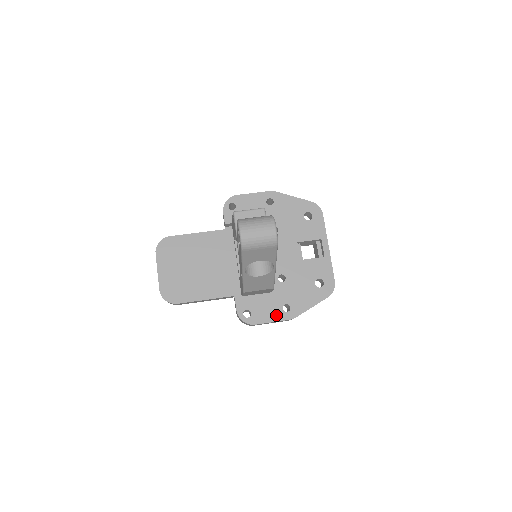
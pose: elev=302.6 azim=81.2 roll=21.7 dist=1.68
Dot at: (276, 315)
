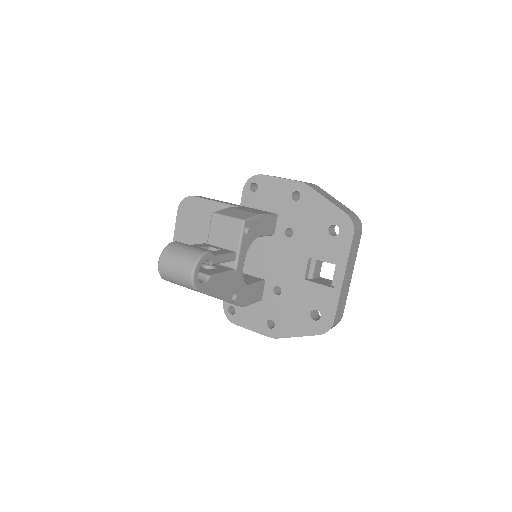
Dot at: (258, 326)
